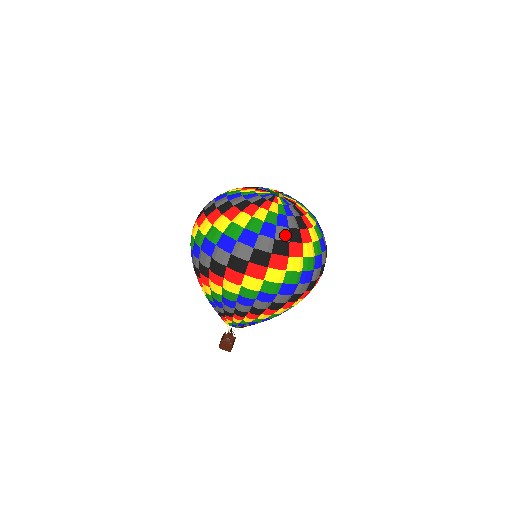
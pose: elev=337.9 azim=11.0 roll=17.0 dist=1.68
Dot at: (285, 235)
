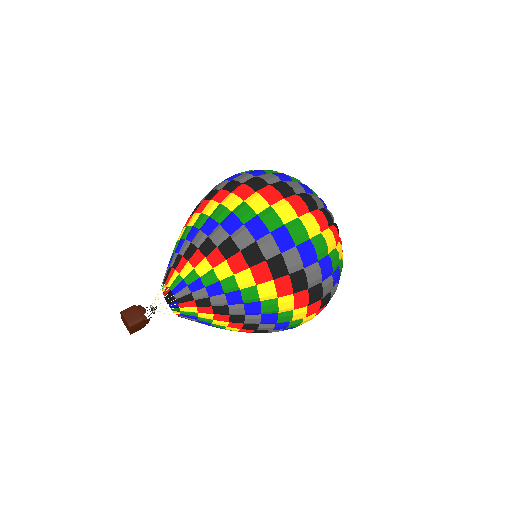
Dot at: (332, 217)
